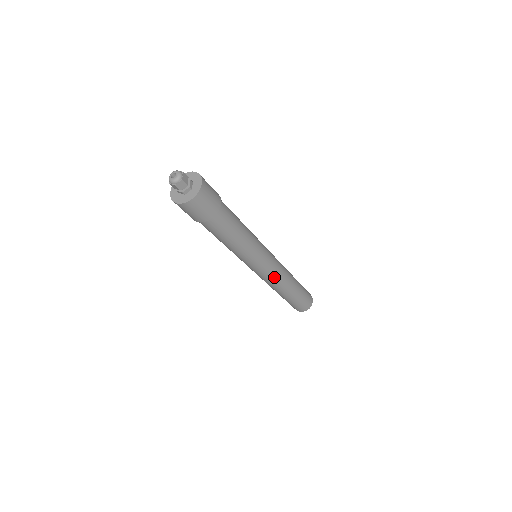
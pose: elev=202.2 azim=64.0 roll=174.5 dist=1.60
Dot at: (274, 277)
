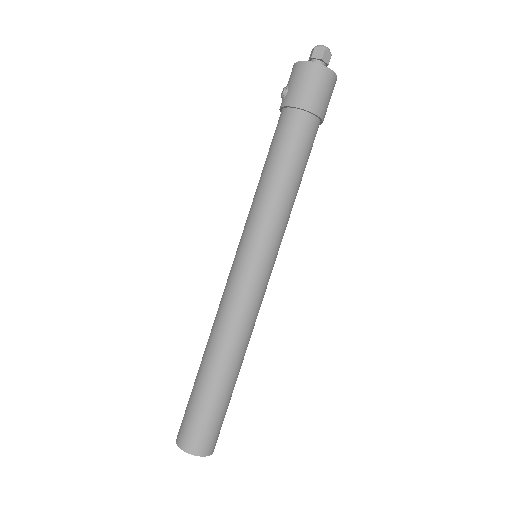
Dot at: (253, 307)
